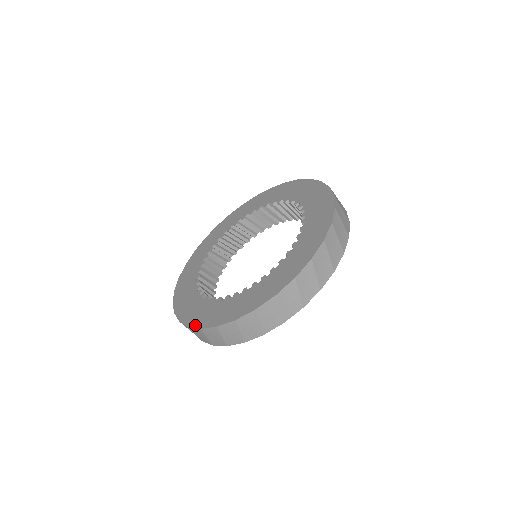
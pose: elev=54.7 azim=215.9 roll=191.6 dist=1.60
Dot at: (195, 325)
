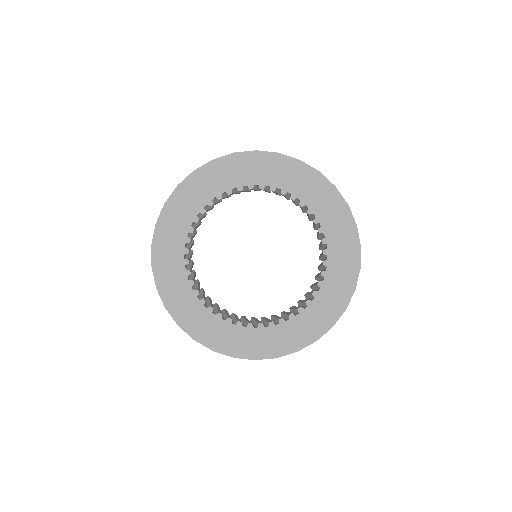
Dot at: (204, 343)
